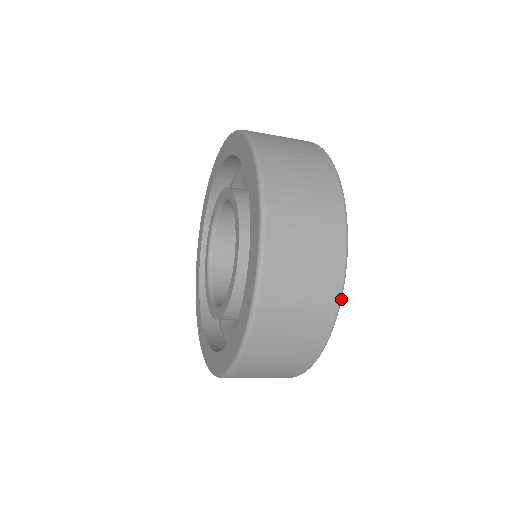
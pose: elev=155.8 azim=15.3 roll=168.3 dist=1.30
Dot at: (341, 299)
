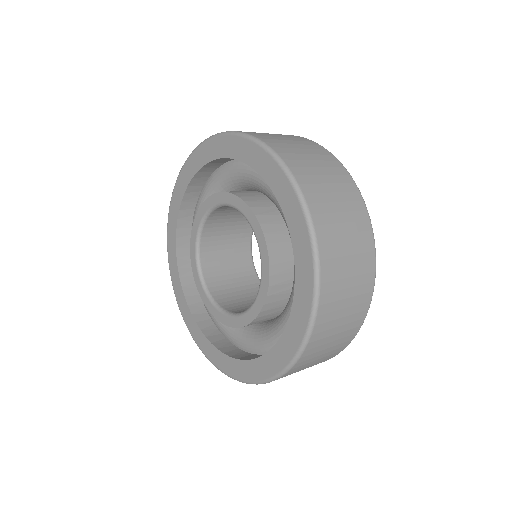
Dot at: occluded
